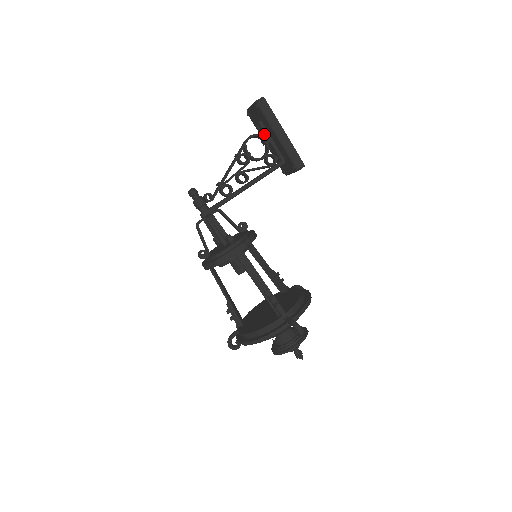
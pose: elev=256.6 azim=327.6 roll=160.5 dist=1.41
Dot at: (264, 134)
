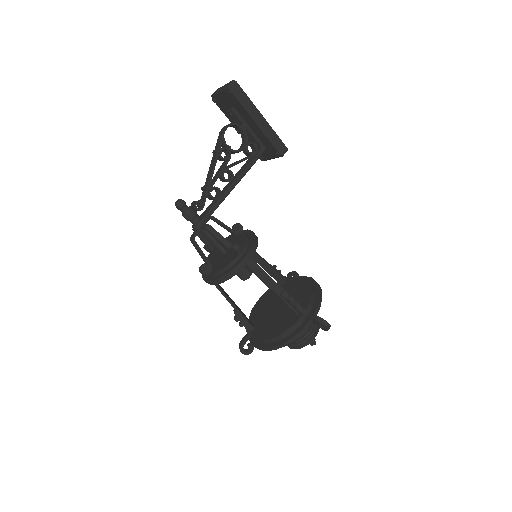
Dot at: (239, 121)
